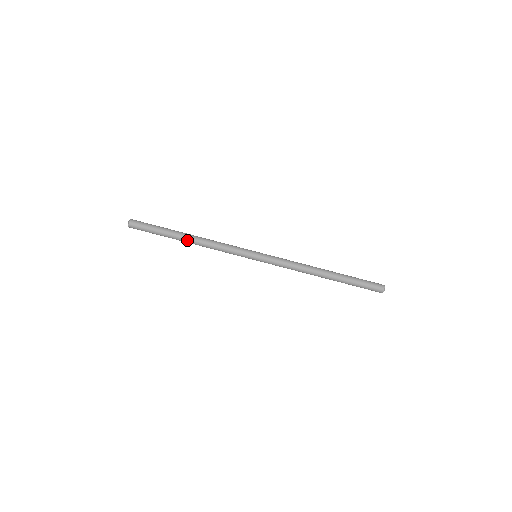
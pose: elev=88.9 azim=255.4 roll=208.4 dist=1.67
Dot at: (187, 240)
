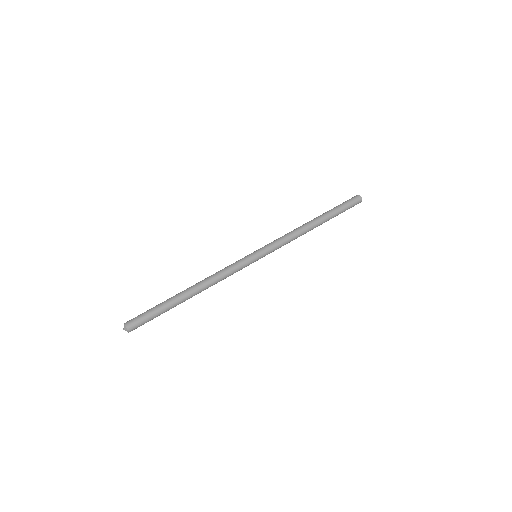
Dot at: (189, 290)
